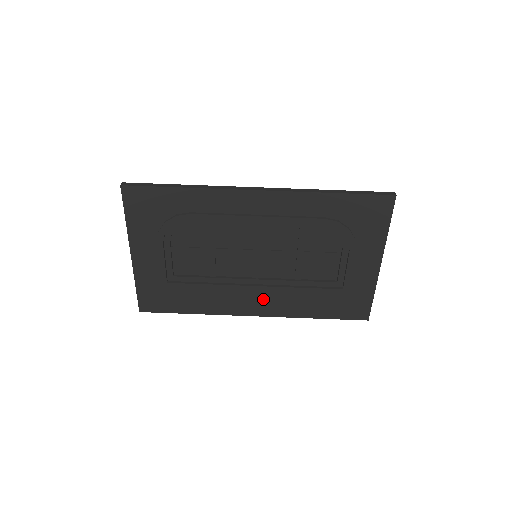
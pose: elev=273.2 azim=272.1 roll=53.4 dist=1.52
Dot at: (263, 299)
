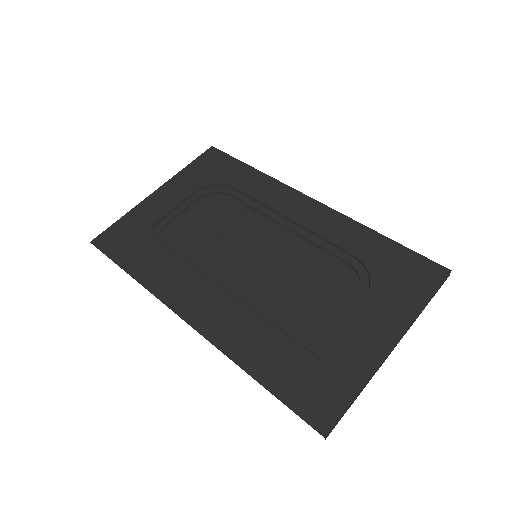
Dot at: (217, 305)
